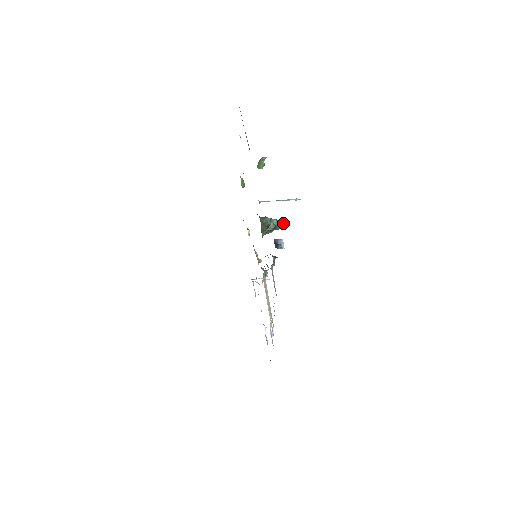
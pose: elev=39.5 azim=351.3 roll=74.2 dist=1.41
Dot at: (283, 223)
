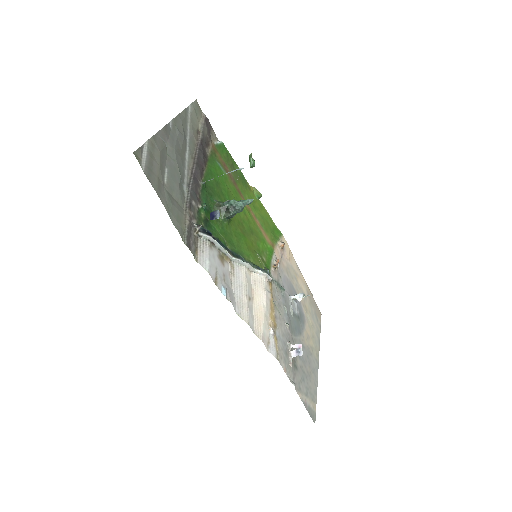
Dot at: (244, 202)
